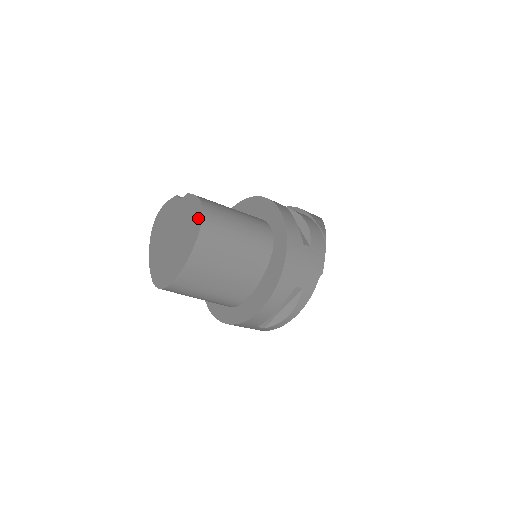
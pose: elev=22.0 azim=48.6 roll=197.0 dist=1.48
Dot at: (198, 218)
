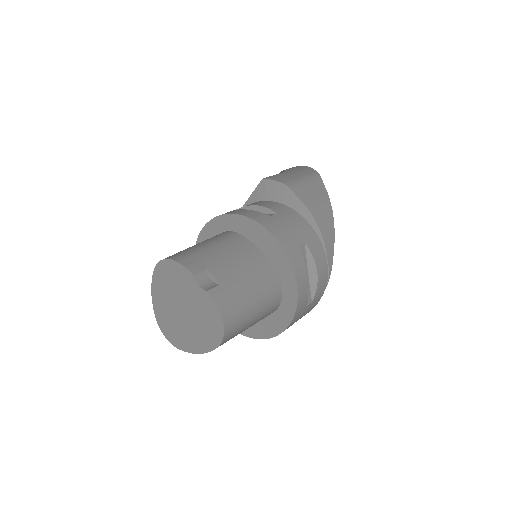
Dot at: (218, 335)
